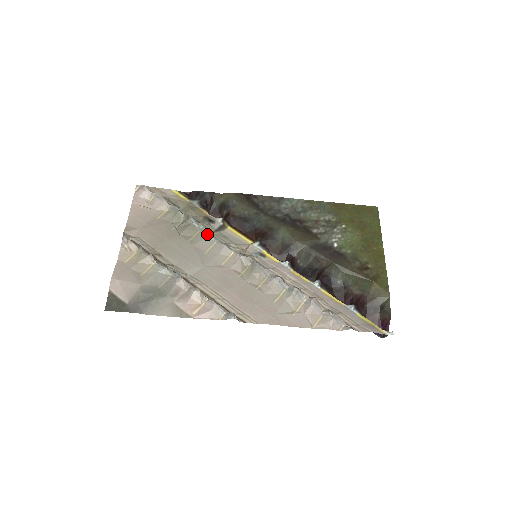
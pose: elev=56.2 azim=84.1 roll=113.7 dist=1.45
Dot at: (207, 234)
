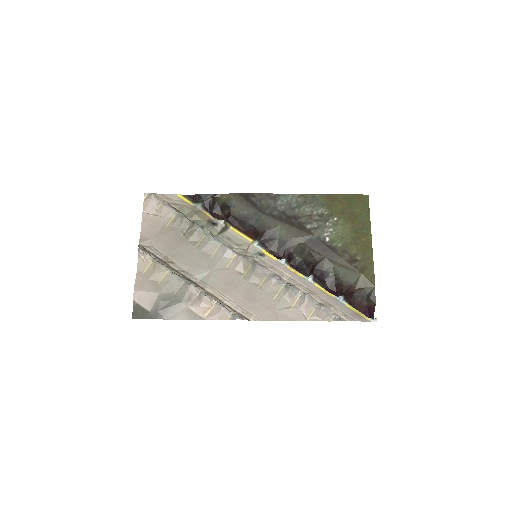
Dot at: (211, 238)
